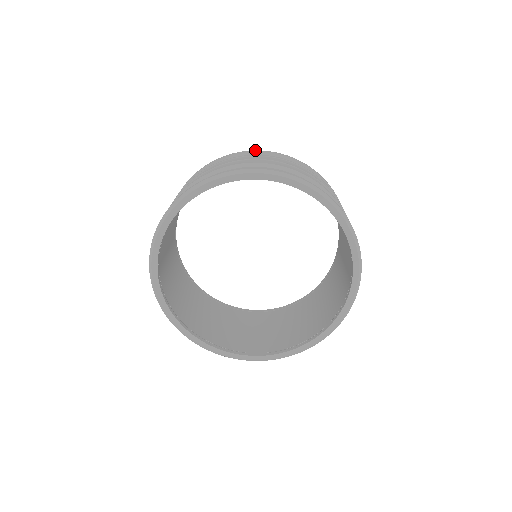
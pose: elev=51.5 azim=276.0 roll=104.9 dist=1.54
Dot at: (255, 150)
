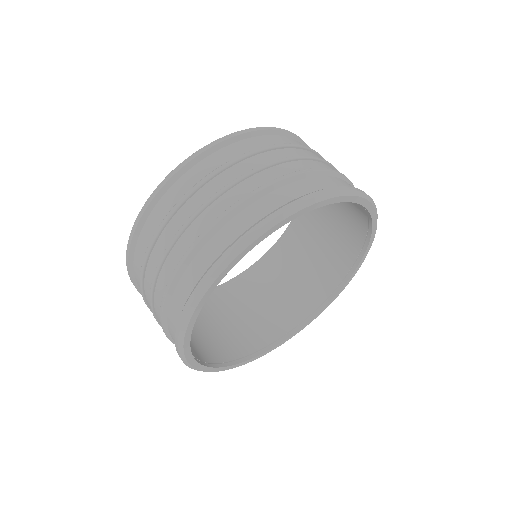
Dot at: occluded
